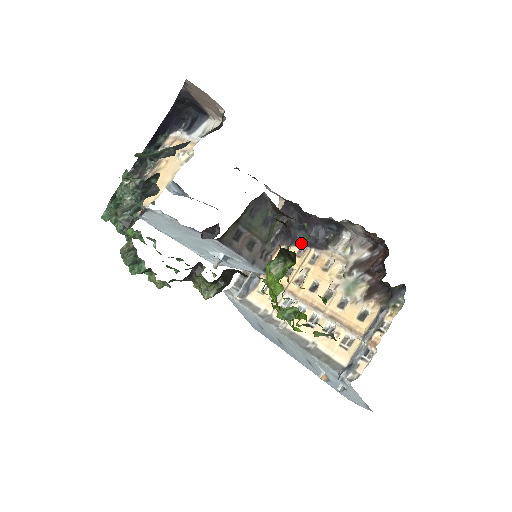
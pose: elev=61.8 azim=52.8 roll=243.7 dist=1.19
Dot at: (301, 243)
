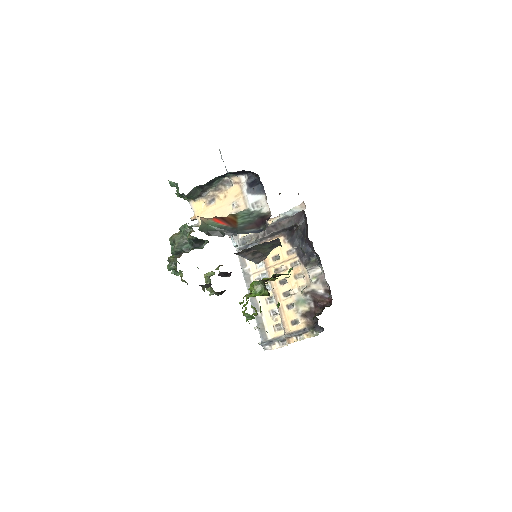
Dot at: (295, 247)
